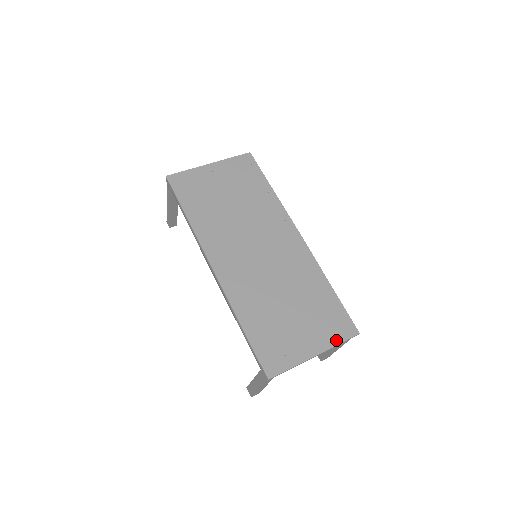
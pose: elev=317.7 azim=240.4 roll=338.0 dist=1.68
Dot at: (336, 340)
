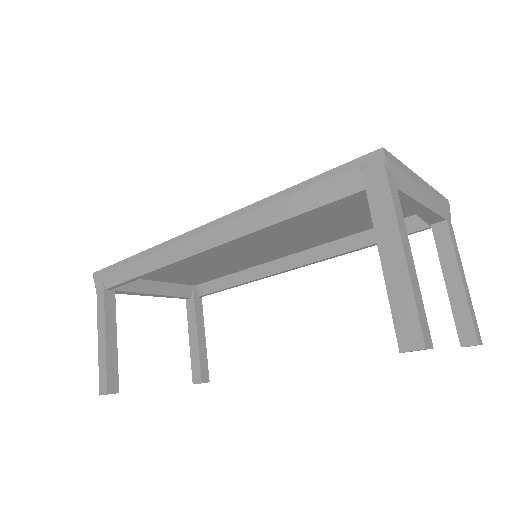
Dot at: occluded
